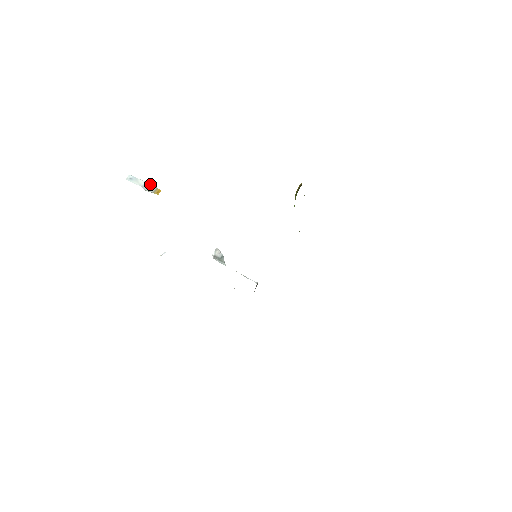
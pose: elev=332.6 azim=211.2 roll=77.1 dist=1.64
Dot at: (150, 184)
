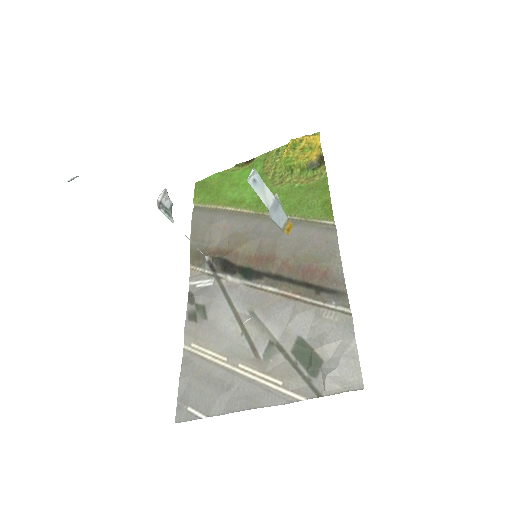
Dot at: (280, 204)
